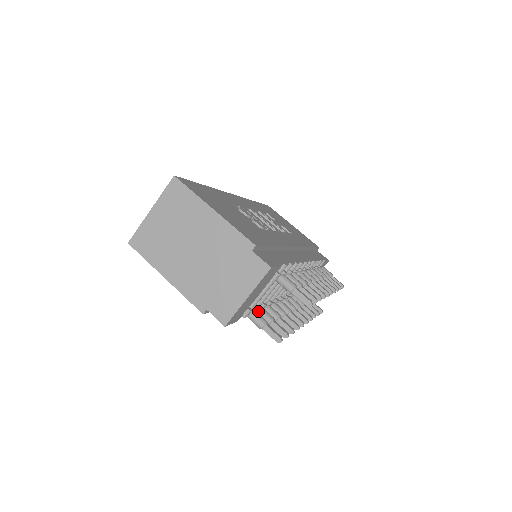
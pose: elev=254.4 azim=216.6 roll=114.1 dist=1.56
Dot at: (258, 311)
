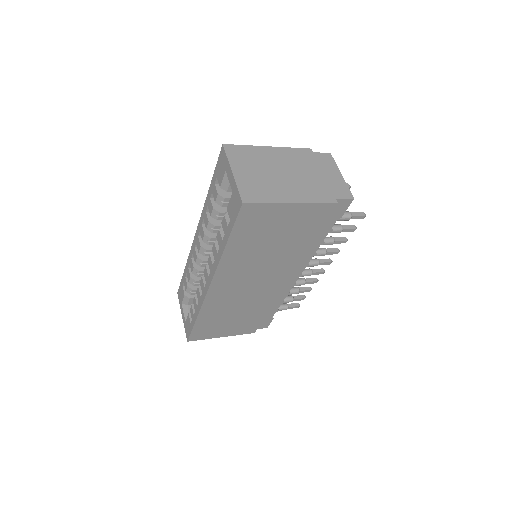
Dot at: occluded
